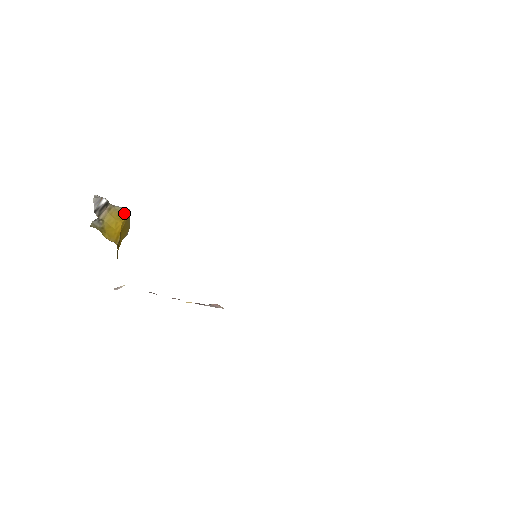
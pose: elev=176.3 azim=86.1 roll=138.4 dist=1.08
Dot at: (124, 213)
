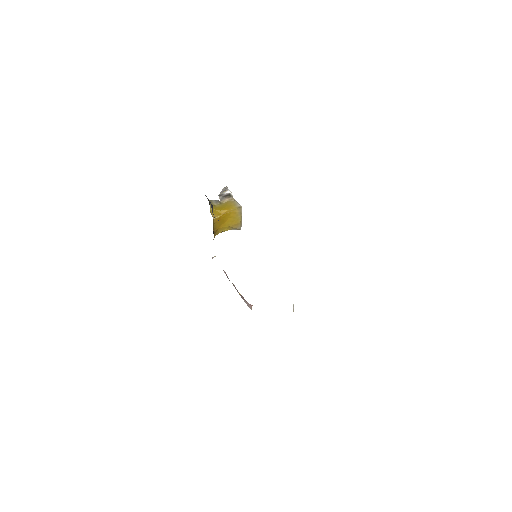
Dot at: (236, 207)
